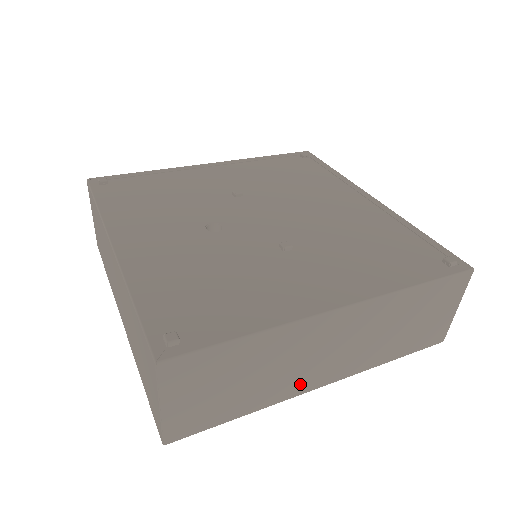
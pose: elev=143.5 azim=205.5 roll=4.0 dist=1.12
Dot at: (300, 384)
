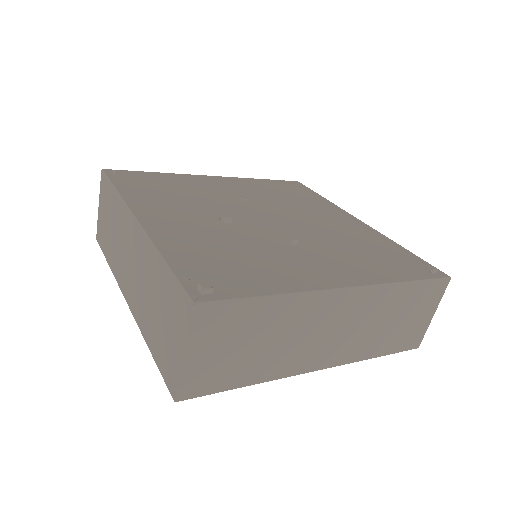
Dot at: (301, 362)
